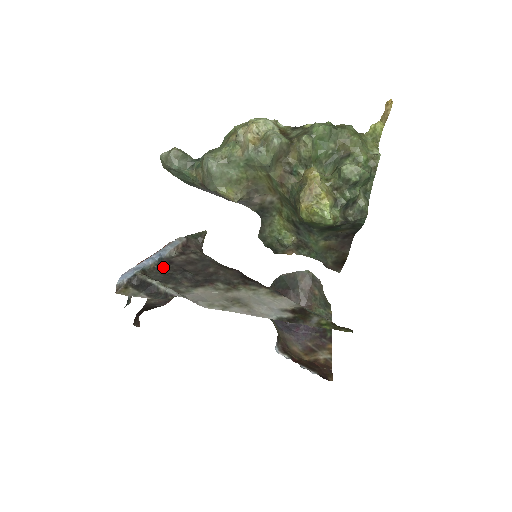
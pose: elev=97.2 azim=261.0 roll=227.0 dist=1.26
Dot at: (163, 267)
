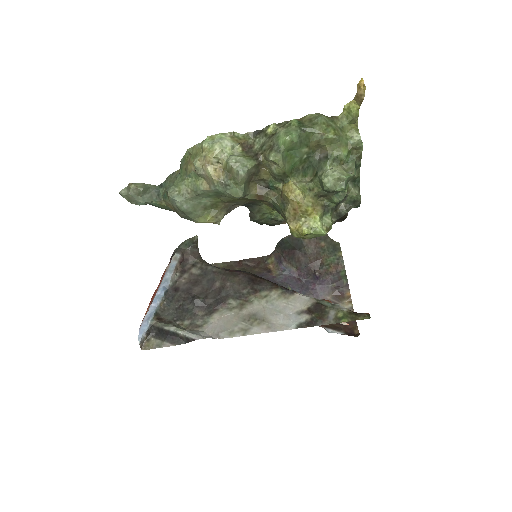
Dot at: (172, 299)
